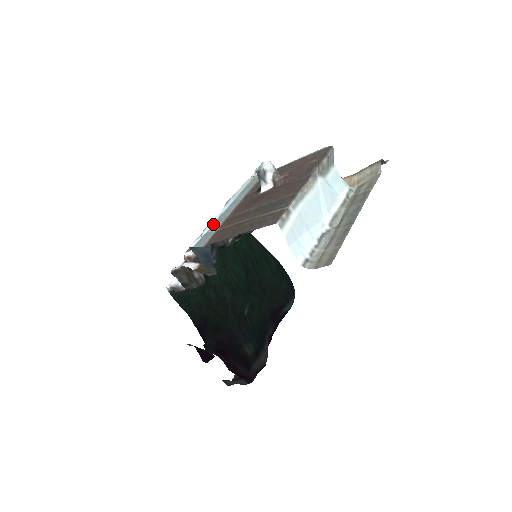
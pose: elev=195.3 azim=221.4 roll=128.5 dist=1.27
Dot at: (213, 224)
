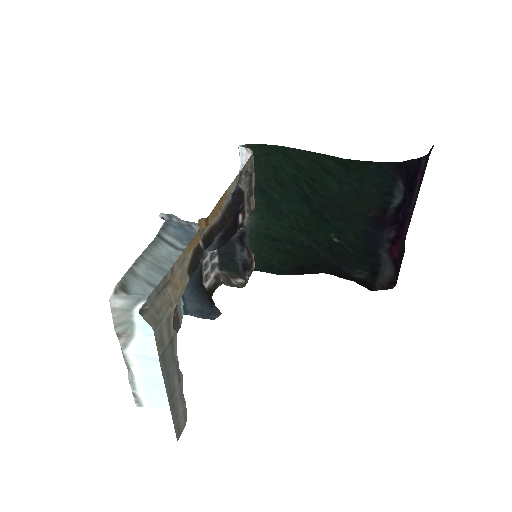
Dot at: occluded
